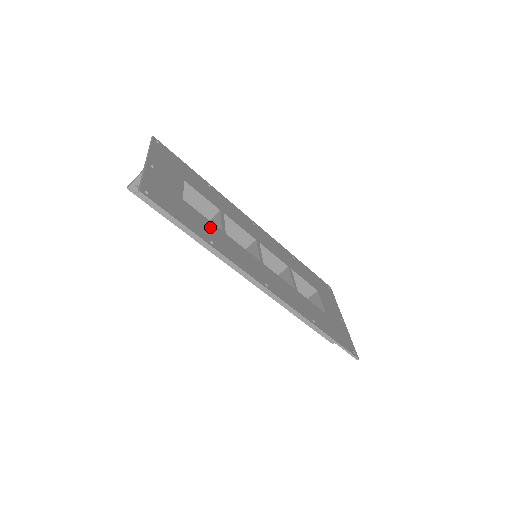
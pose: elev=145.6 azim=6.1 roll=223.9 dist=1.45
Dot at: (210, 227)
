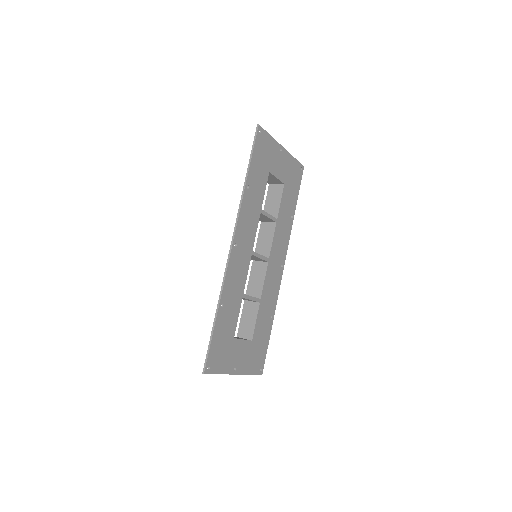
Dot at: (259, 194)
